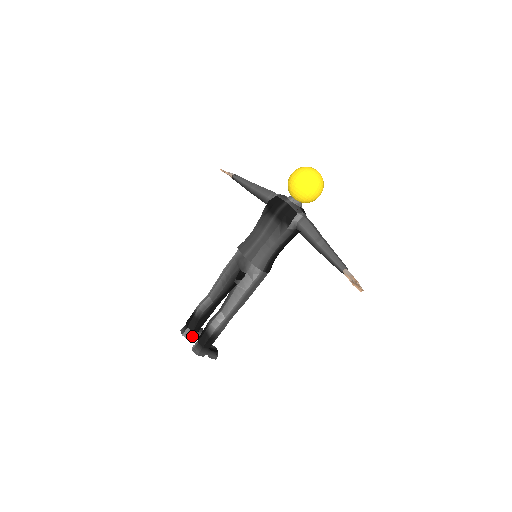
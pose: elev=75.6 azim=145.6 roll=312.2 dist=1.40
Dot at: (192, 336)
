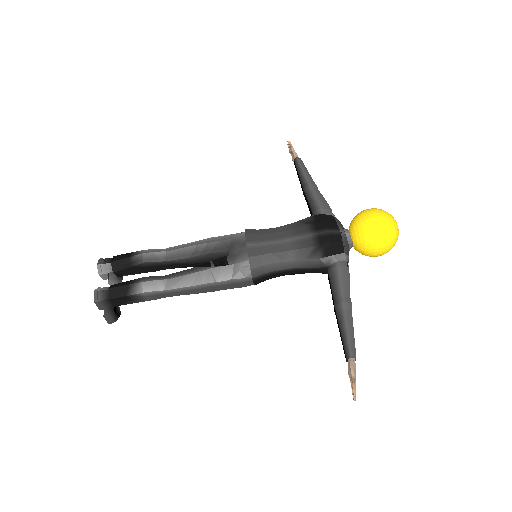
Dot at: (106, 276)
